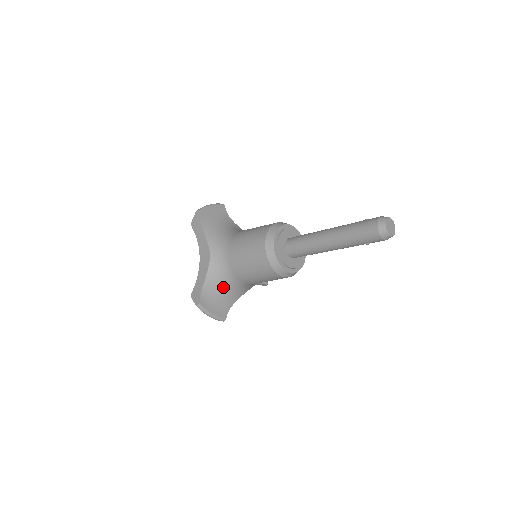
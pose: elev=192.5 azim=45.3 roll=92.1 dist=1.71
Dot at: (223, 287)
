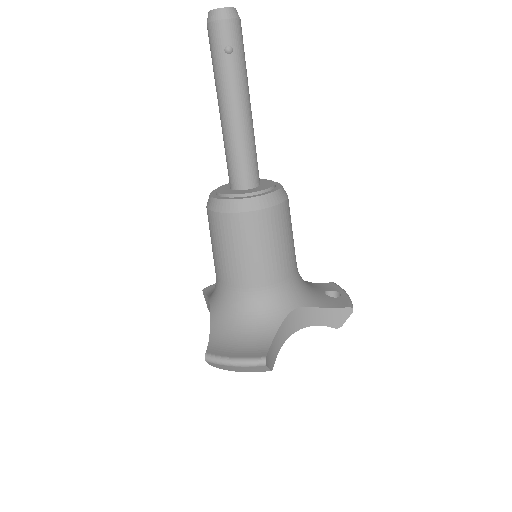
Dot at: (237, 319)
